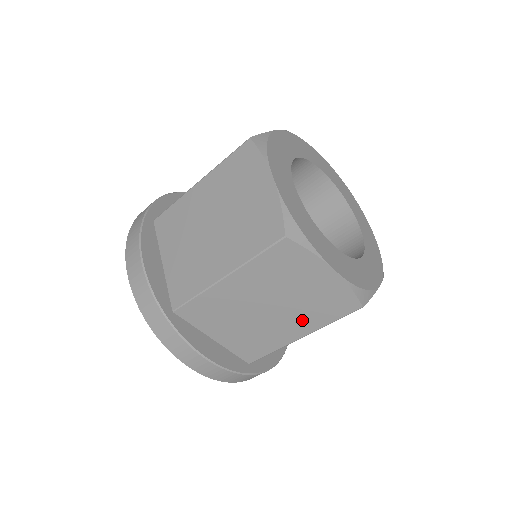
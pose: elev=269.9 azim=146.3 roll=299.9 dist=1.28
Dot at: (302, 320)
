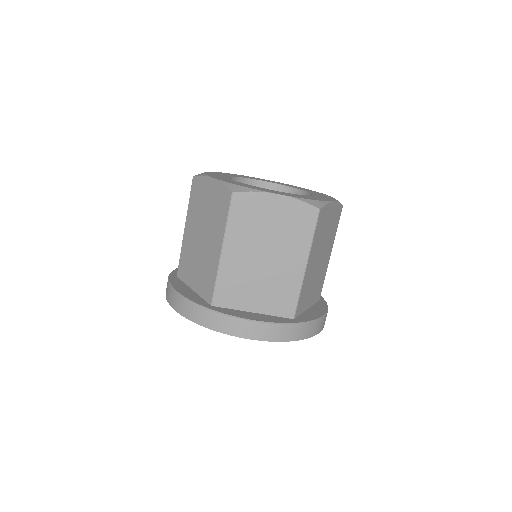
Dot at: (294, 249)
